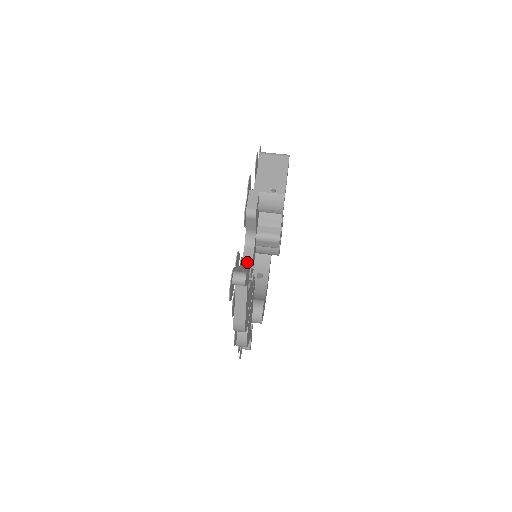
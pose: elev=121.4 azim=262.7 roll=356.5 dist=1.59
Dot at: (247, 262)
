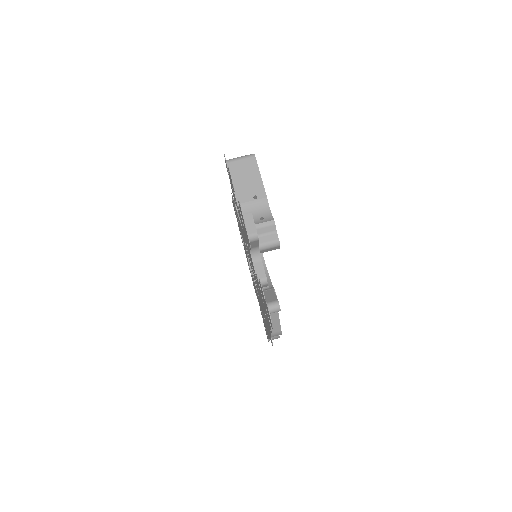
Dot at: (261, 276)
